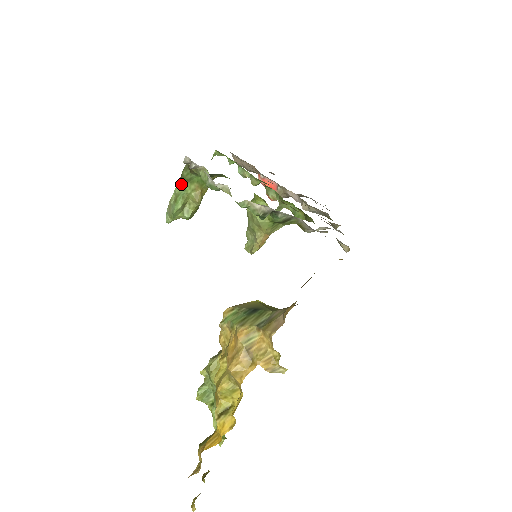
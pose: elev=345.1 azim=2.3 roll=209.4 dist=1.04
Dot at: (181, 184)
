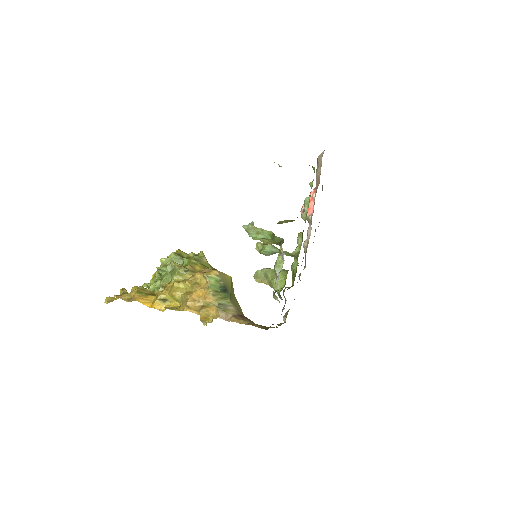
Dot at: (269, 234)
